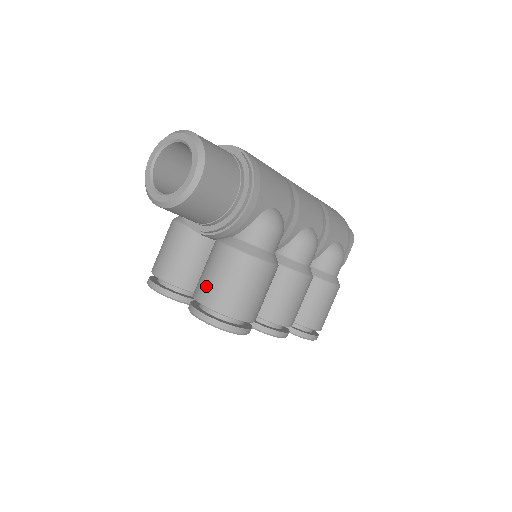
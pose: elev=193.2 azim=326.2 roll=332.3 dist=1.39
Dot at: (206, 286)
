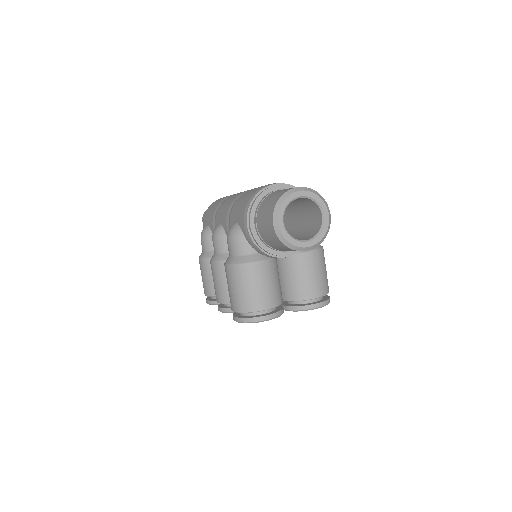
Dot at: (311, 286)
